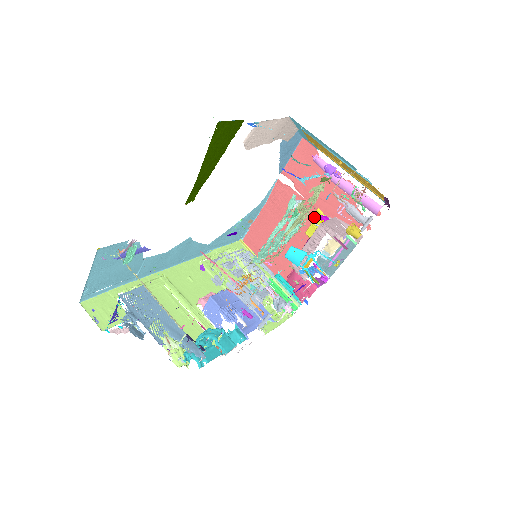
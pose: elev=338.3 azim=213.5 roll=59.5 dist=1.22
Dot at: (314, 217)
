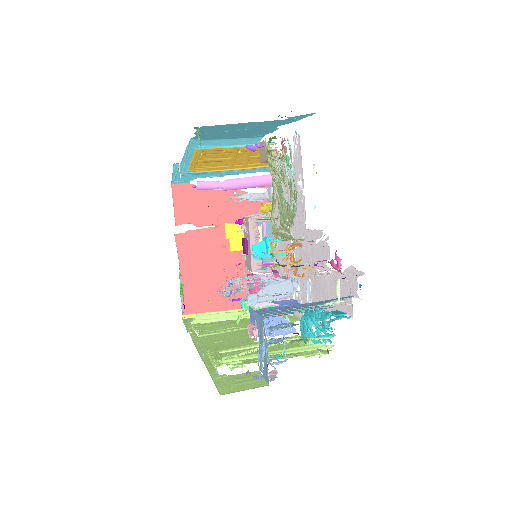
Dot at: (228, 232)
